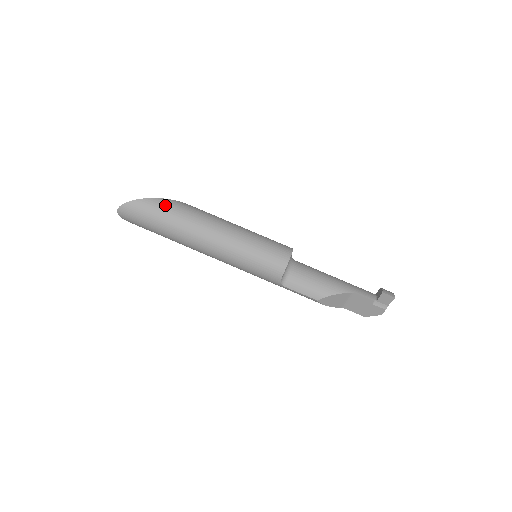
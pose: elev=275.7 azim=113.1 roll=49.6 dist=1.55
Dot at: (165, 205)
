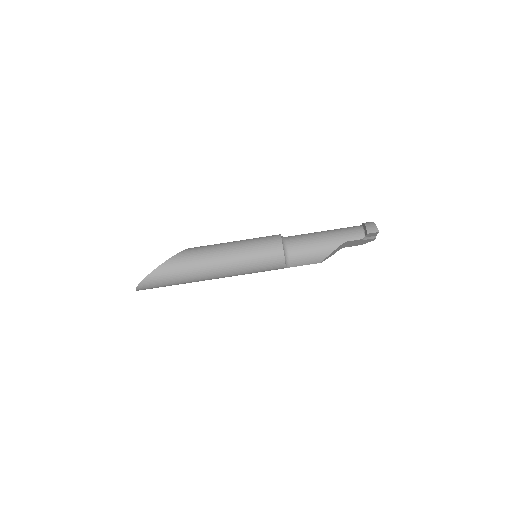
Dot at: (167, 269)
